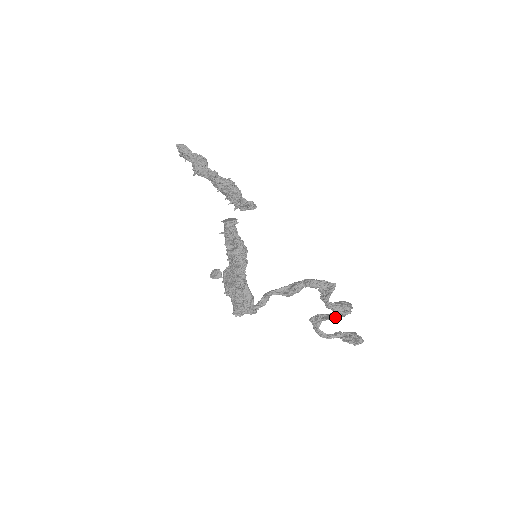
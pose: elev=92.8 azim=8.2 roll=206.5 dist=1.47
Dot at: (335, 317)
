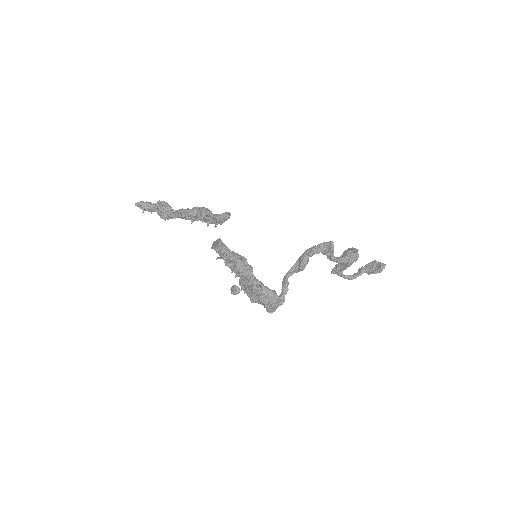
Dot at: (349, 266)
